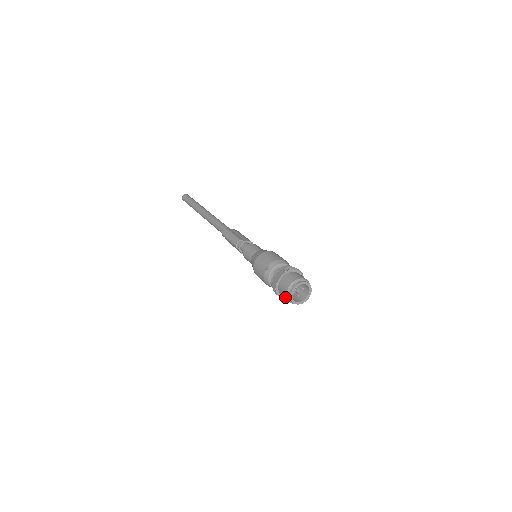
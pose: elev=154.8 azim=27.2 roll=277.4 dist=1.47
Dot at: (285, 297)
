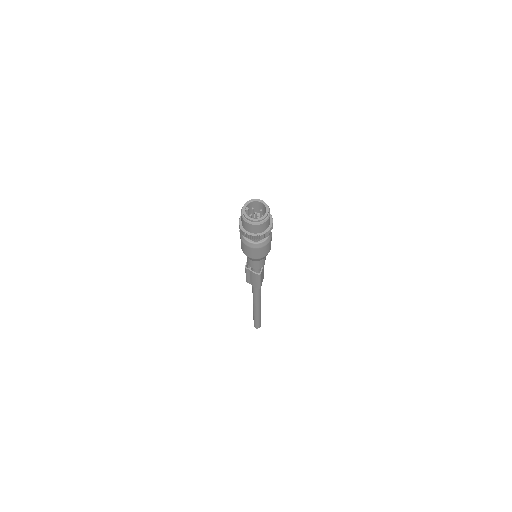
Dot at: (245, 223)
